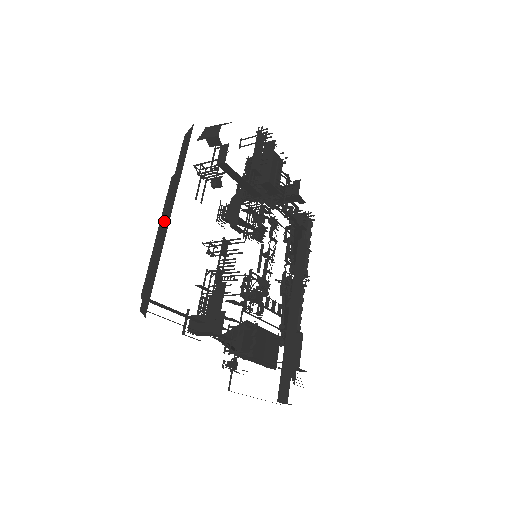
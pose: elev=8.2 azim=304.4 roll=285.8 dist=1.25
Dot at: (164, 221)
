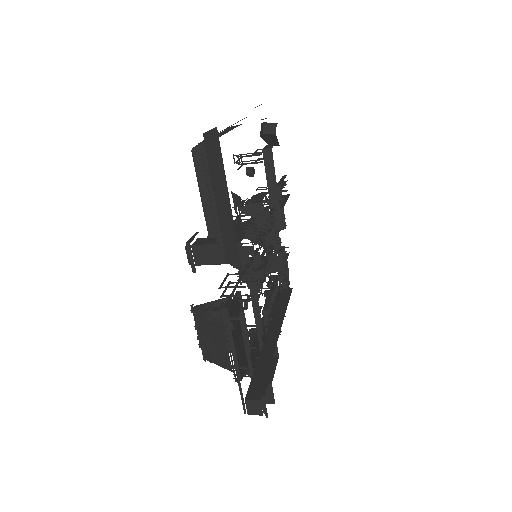
Dot at: occluded
